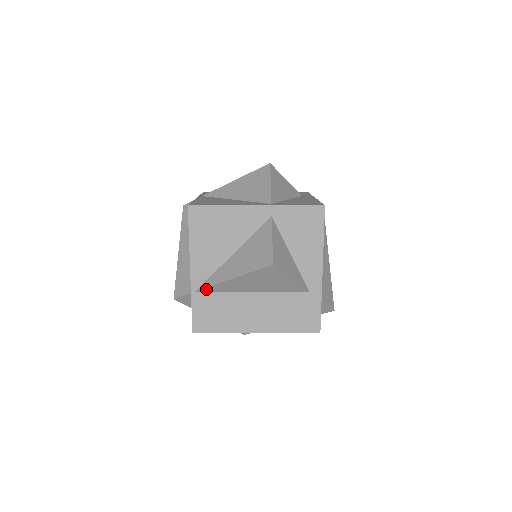
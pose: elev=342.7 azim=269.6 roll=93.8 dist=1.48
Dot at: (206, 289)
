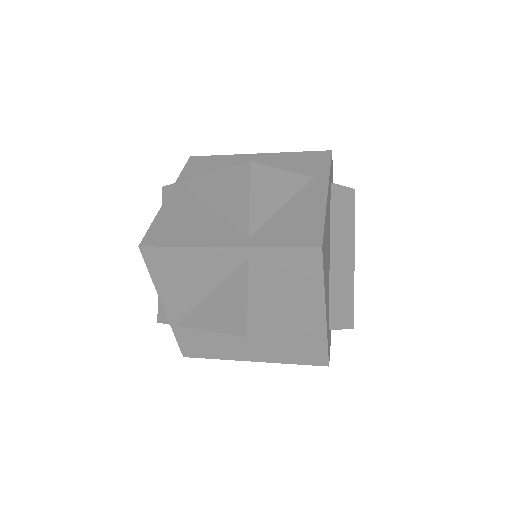
Dot at: (185, 326)
